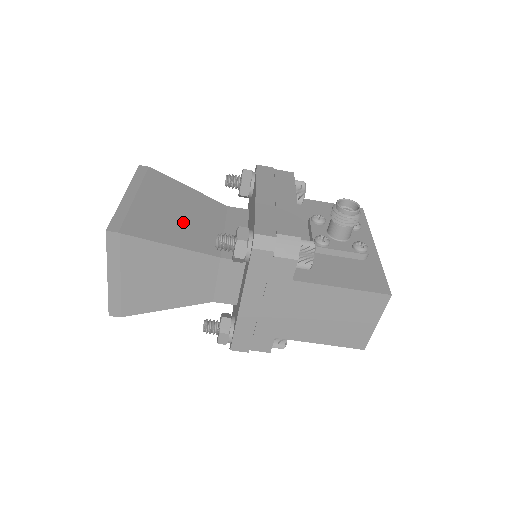
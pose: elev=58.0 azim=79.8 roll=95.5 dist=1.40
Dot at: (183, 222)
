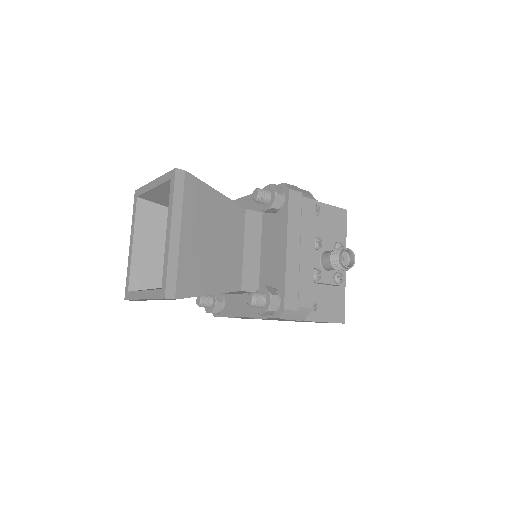
Dot at: (216, 255)
